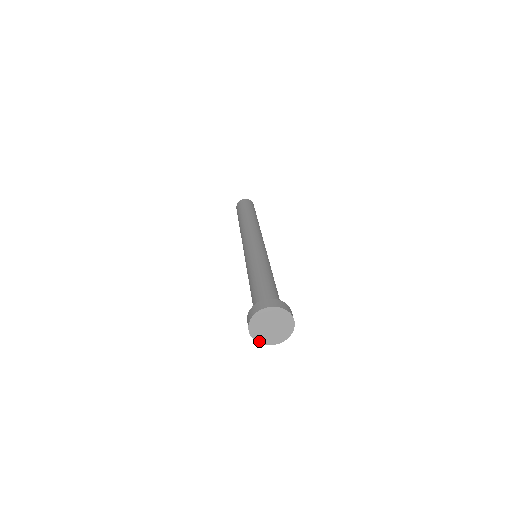
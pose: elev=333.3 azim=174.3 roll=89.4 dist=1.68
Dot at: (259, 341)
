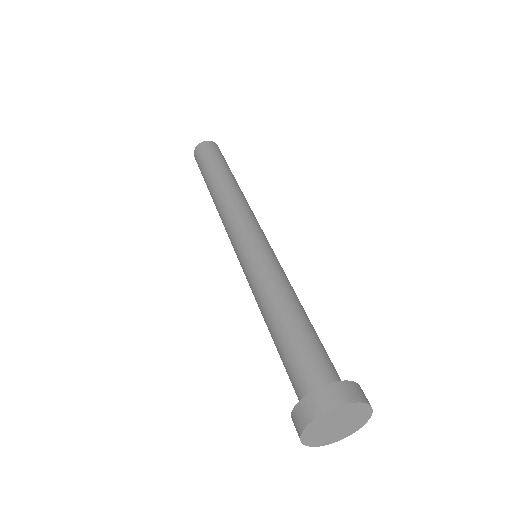
Dot at: (345, 437)
